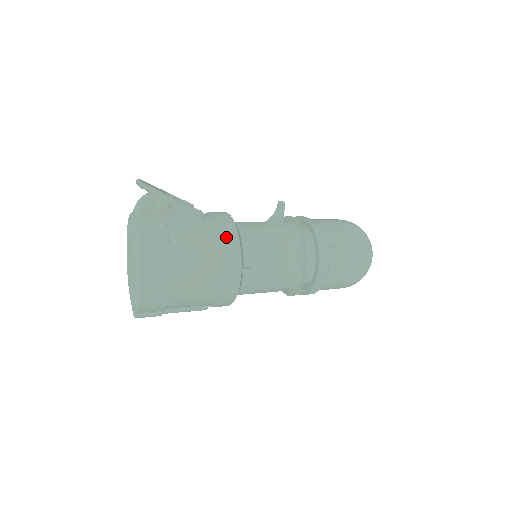
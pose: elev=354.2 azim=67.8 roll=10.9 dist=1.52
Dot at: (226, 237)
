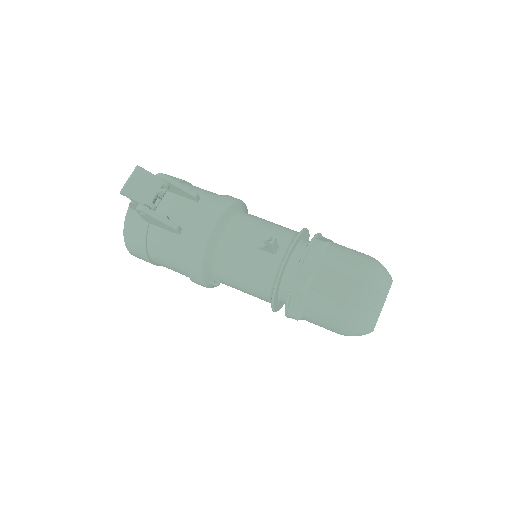
Dot at: (191, 258)
